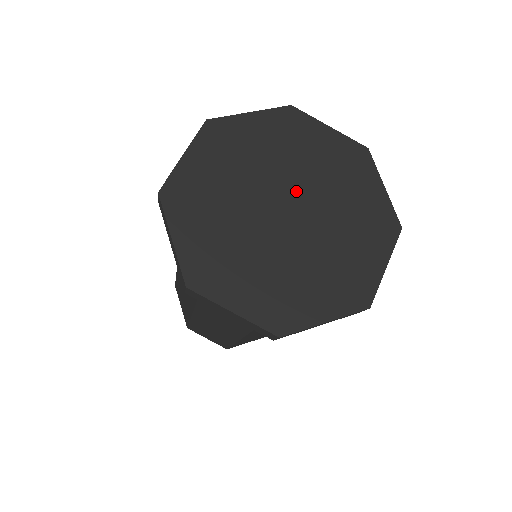
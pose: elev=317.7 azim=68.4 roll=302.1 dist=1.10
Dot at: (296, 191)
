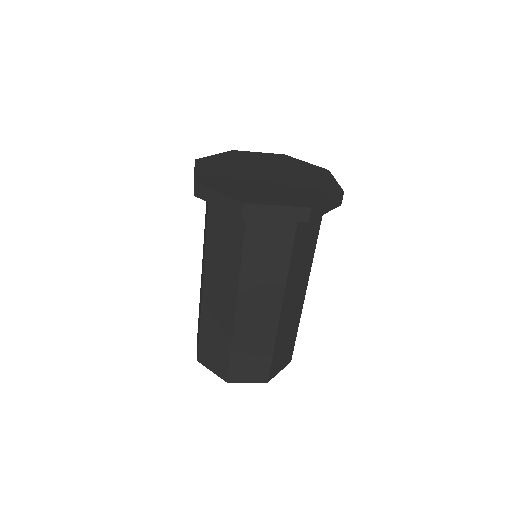
Dot at: (276, 172)
